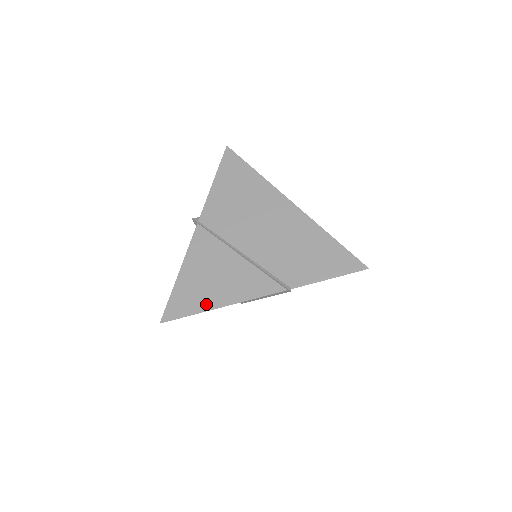
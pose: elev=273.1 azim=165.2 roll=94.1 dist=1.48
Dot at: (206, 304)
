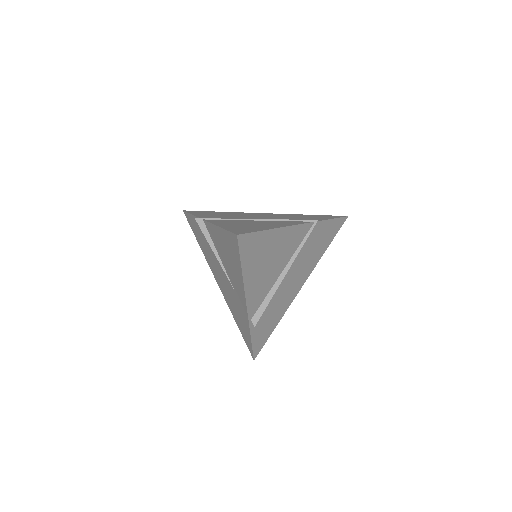
Dot at: (264, 228)
